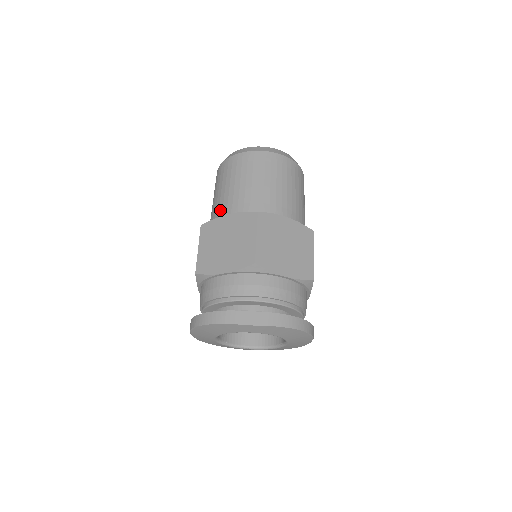
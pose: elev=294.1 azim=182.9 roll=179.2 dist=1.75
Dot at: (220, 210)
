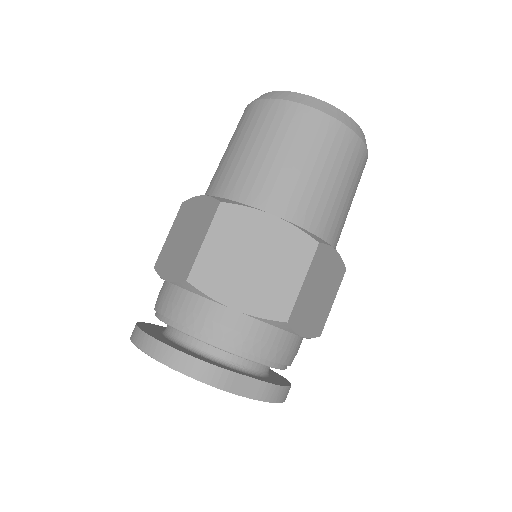
Dot at: (256, 190)
